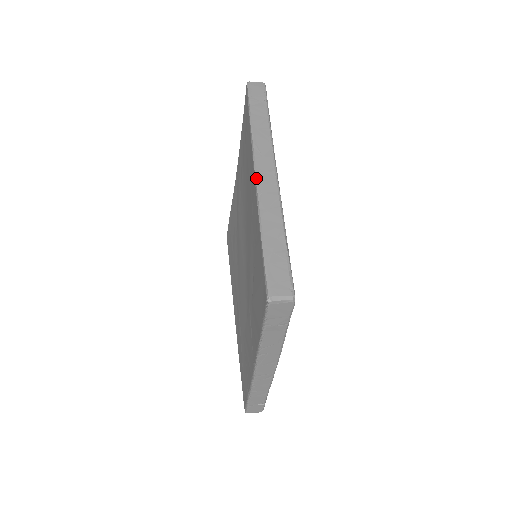
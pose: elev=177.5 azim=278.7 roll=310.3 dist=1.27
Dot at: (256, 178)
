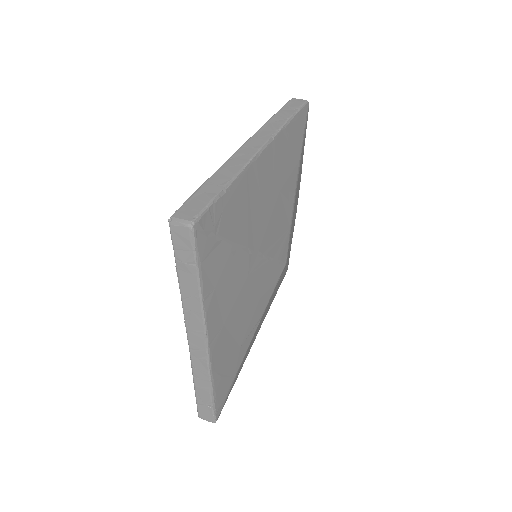
Dot at: (239, 149)
